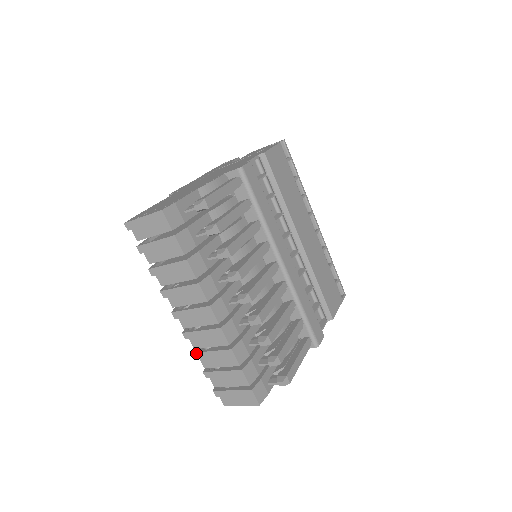
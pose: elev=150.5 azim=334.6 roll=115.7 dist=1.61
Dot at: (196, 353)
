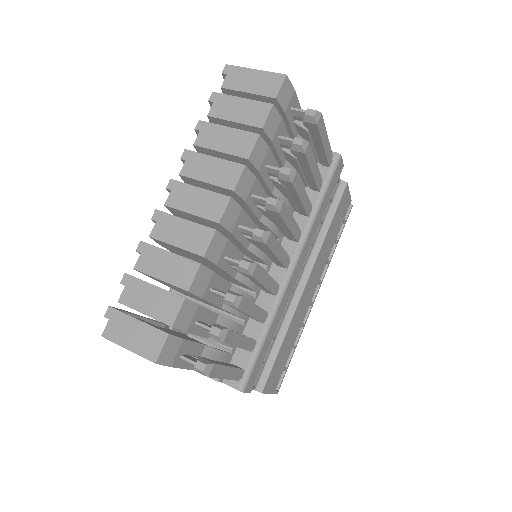
Dot at: (145, 243)
